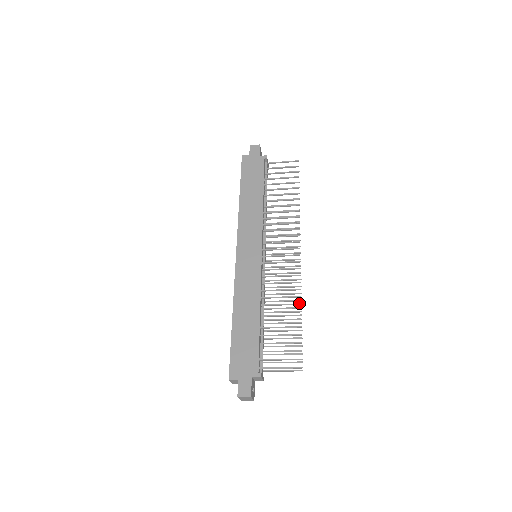
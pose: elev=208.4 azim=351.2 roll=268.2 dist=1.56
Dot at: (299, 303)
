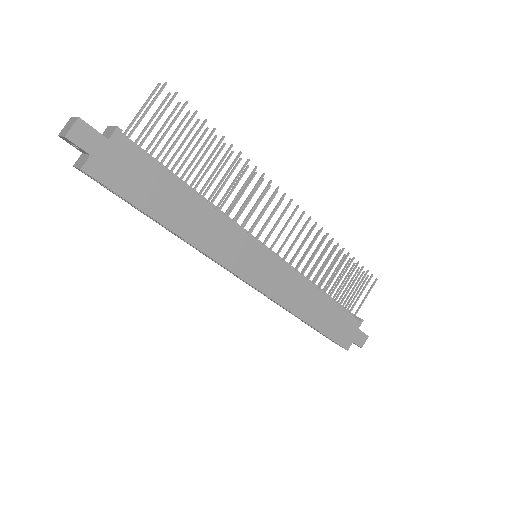
Dot at: (338, 245)
